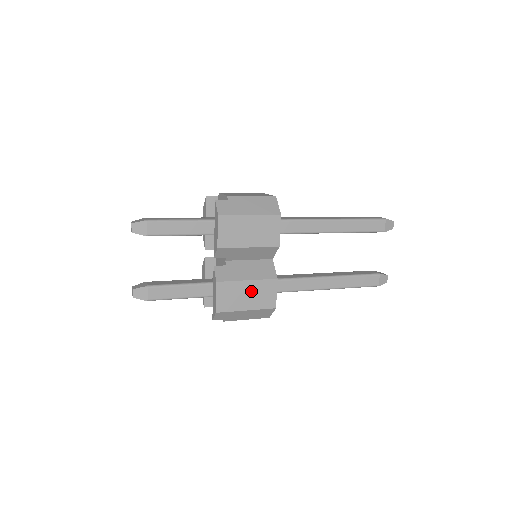
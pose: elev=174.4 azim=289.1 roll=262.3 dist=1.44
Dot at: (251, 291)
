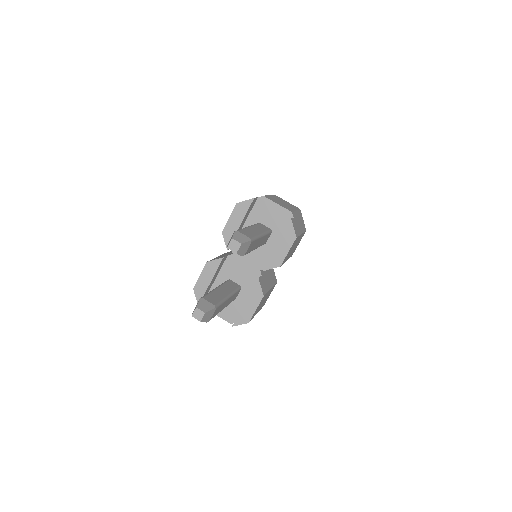
Dot at: (266, 297)
